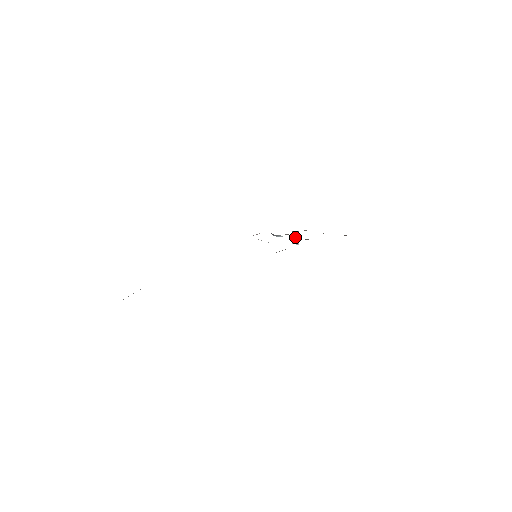
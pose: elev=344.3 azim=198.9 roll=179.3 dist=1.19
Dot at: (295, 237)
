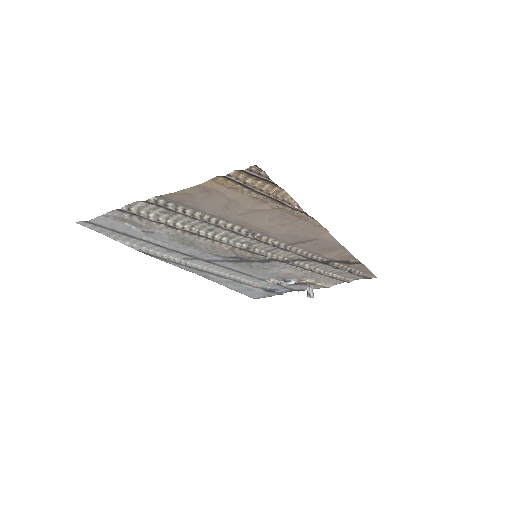
Dot at: (309, 290)
